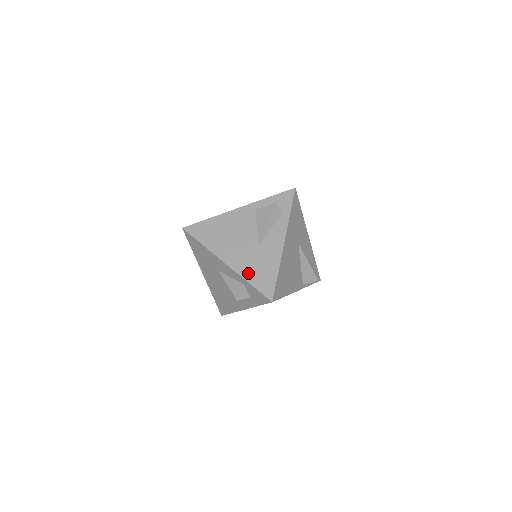
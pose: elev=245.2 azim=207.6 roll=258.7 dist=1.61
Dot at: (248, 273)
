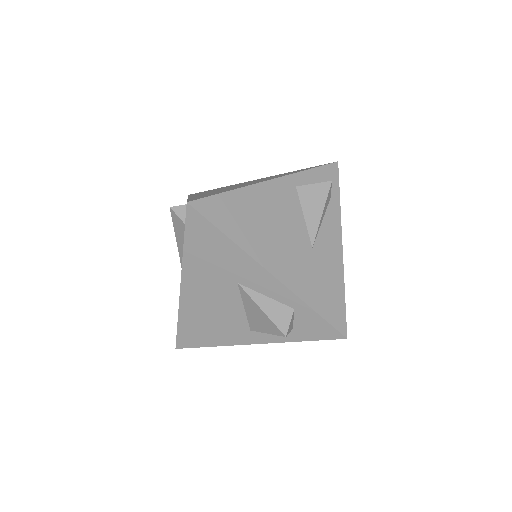
Dot at: (307, 292)
